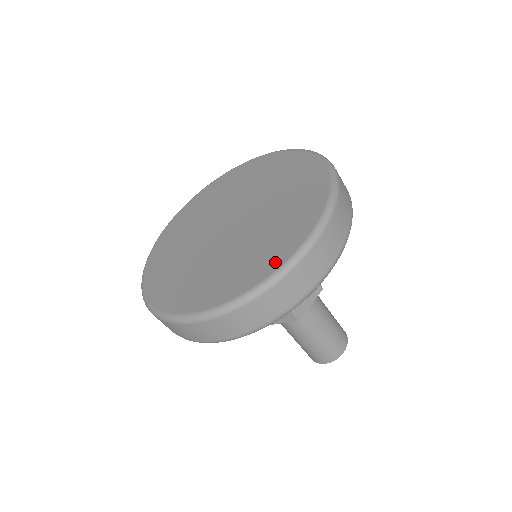
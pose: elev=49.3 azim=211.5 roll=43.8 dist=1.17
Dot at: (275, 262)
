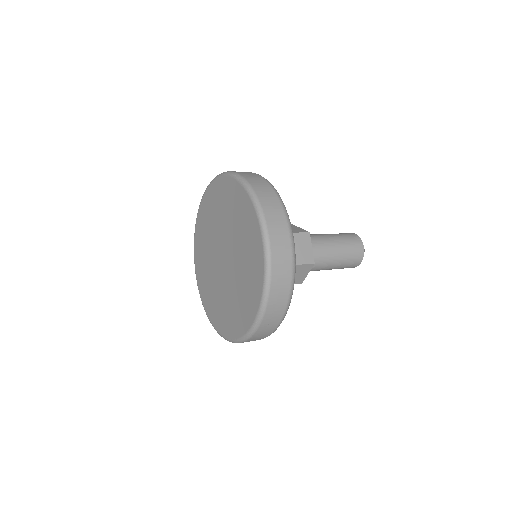
Dot at: (210, 315)
